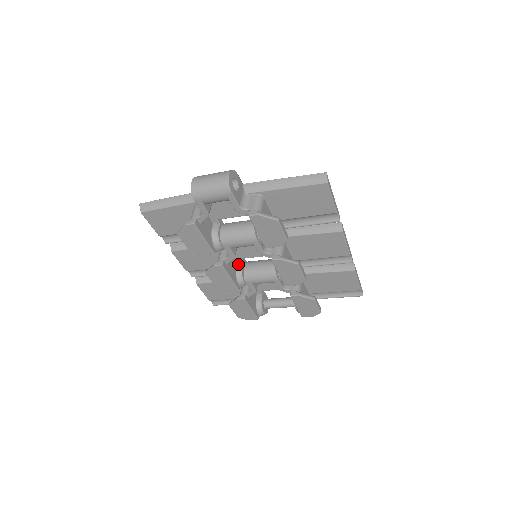
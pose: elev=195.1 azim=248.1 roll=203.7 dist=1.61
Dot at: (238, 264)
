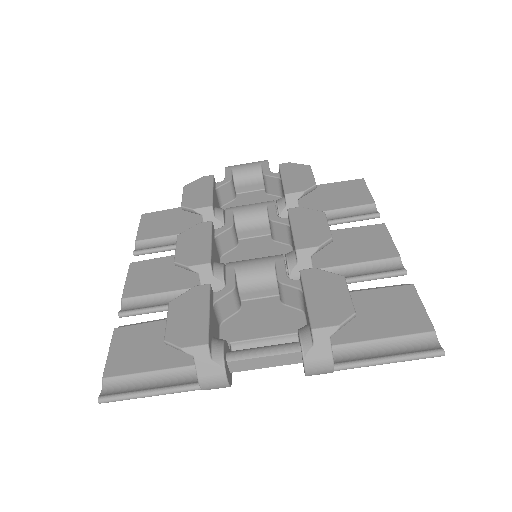
Dot at: occluded
